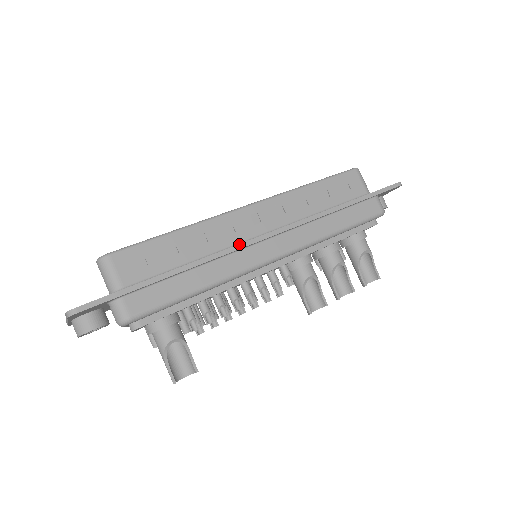
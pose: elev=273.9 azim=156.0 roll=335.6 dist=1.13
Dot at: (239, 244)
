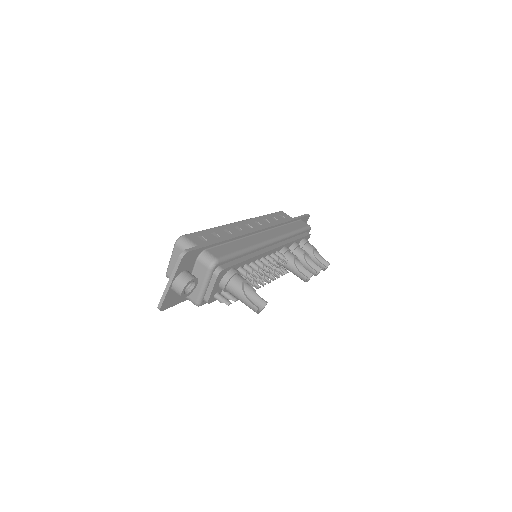
Dot at: (251, 230)
